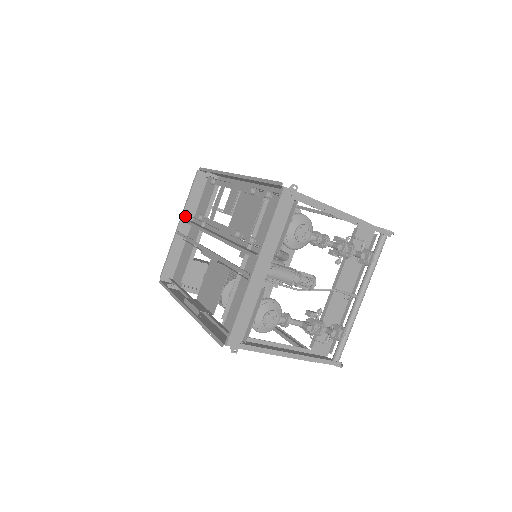
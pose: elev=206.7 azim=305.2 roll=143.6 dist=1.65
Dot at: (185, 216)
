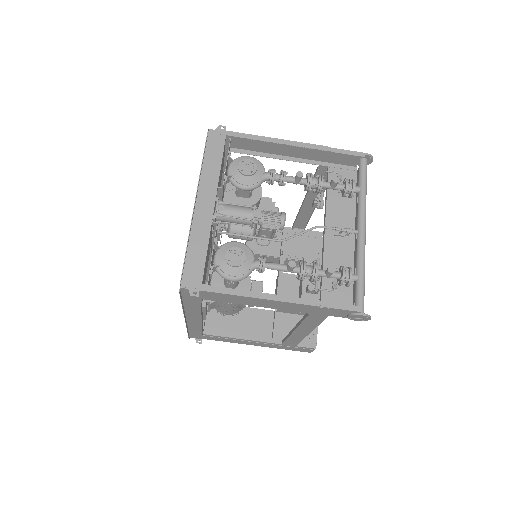
Dot at: occluded
